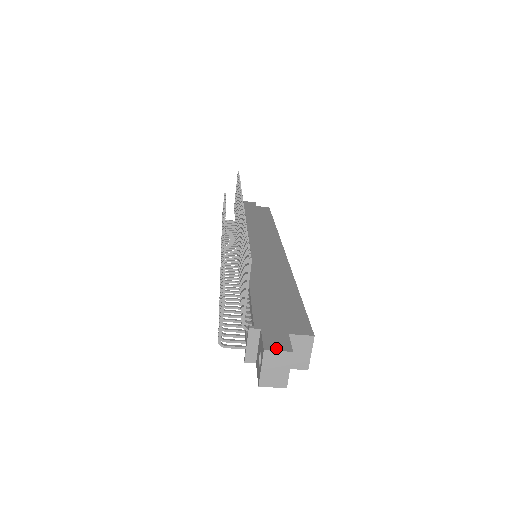
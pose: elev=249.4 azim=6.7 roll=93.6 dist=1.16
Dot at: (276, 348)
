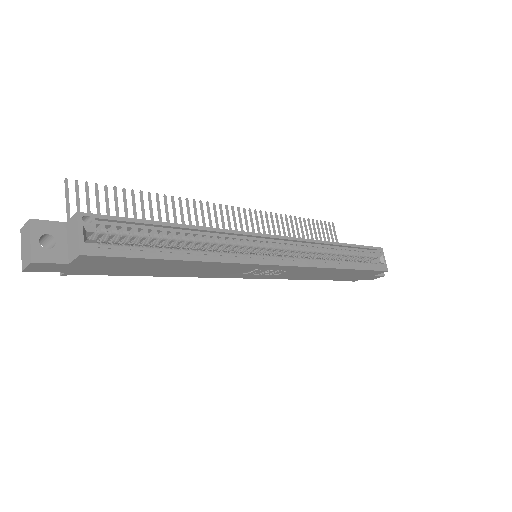
Dot at: occluded
